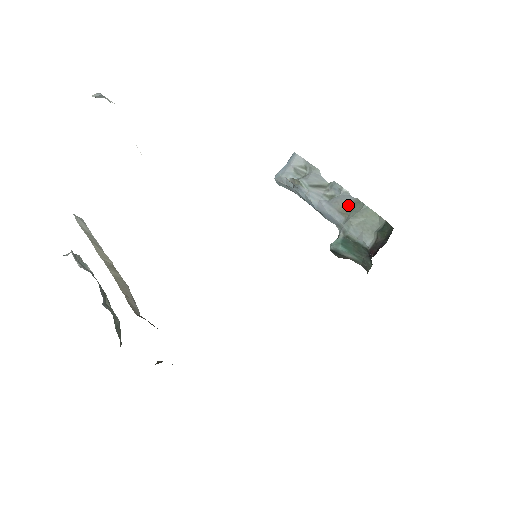
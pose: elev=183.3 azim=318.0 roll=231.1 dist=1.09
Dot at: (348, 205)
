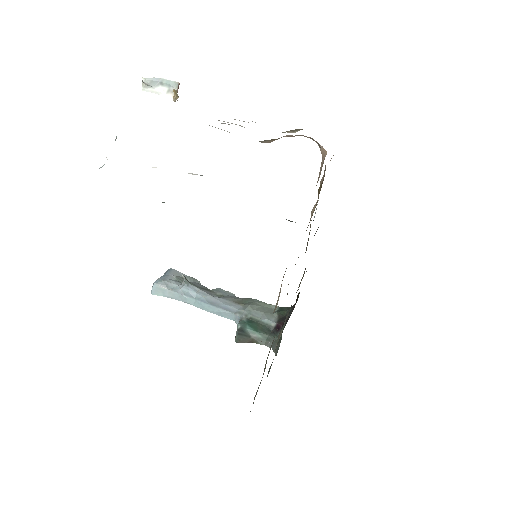
Dot at: (240, 300)
